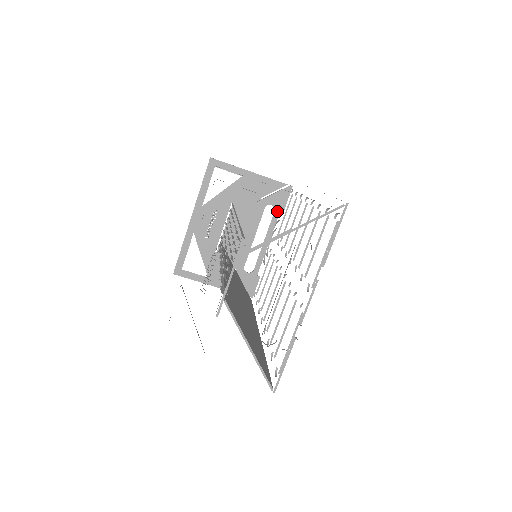
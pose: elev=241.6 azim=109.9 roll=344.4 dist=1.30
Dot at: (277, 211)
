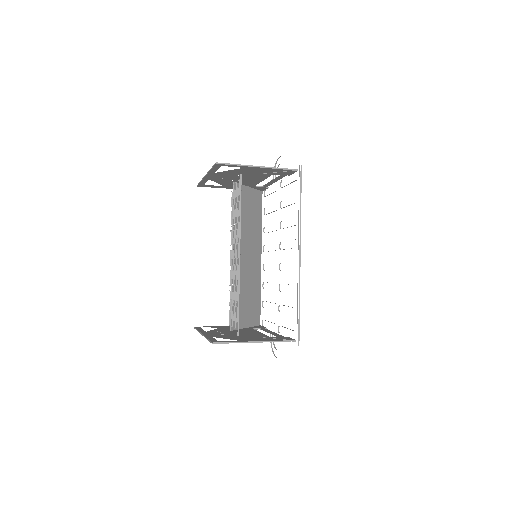
Dot at: (283, 176)
